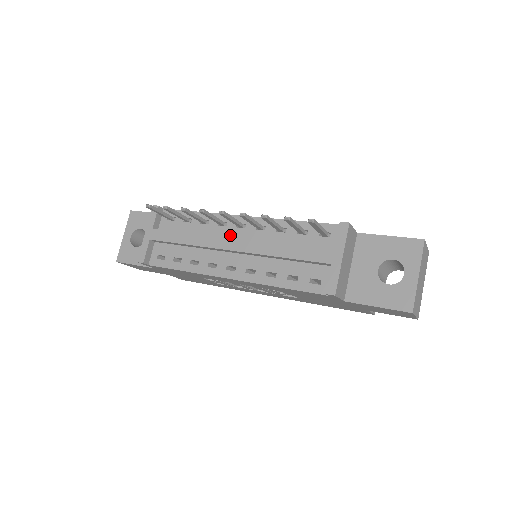
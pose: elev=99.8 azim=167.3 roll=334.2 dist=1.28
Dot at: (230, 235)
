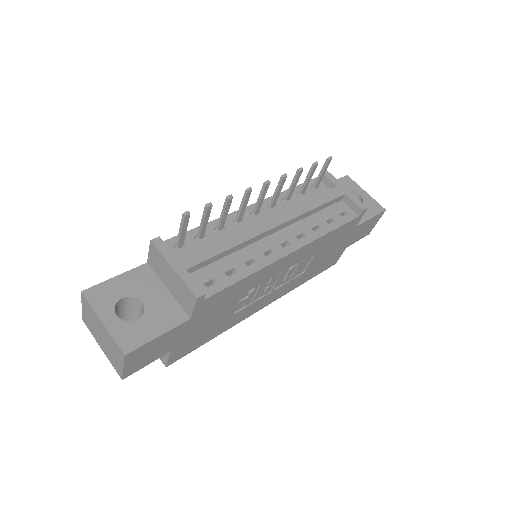
Dot at: occluded
